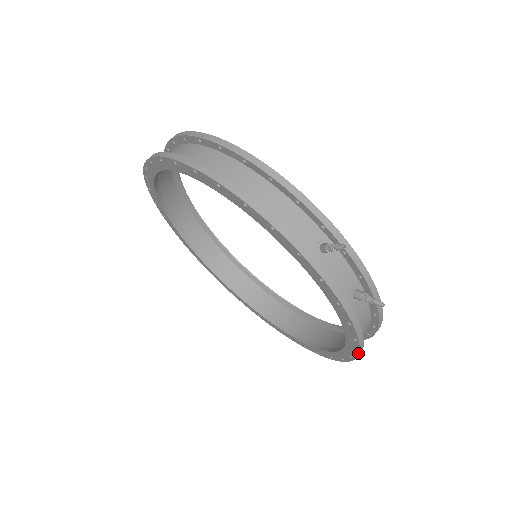
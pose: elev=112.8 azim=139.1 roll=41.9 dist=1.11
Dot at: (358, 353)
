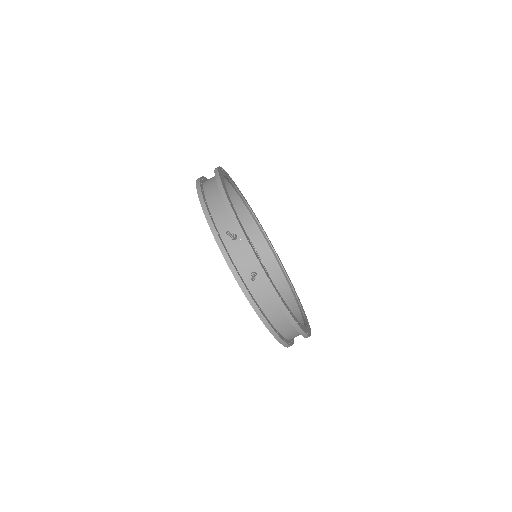
Dot at: (266, 326)
